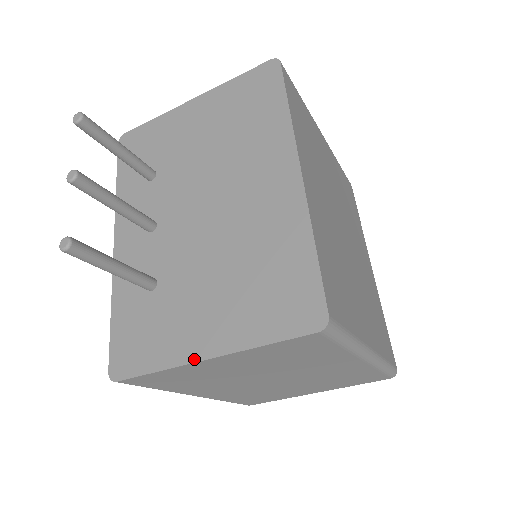
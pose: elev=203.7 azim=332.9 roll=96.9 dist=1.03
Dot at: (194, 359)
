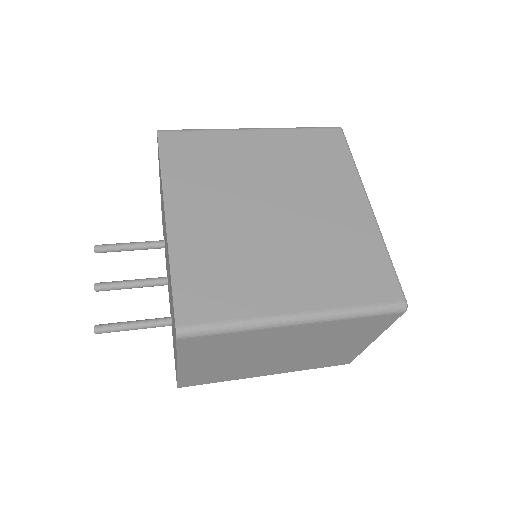
Dot at: occluded
